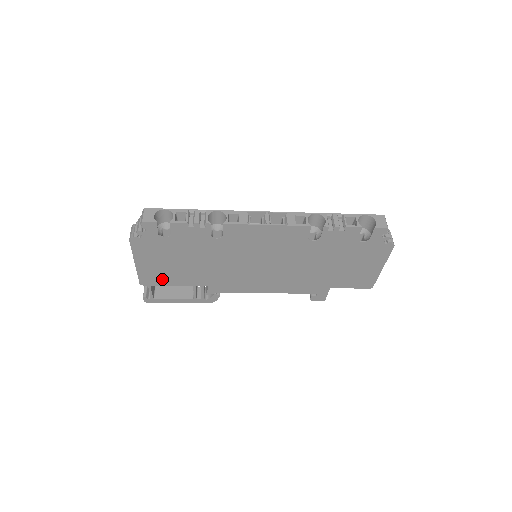
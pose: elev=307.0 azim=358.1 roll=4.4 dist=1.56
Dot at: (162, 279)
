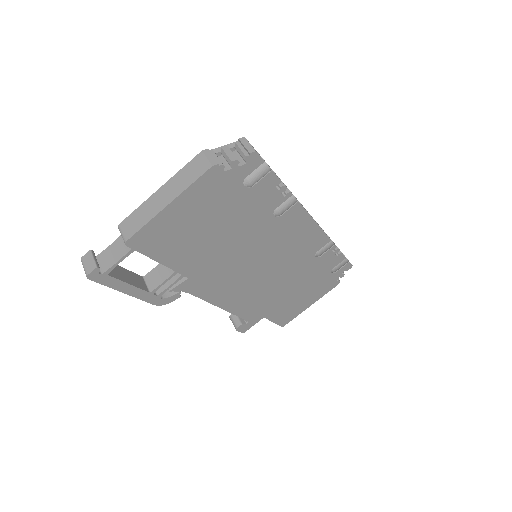
Dot at: (161, 245)
